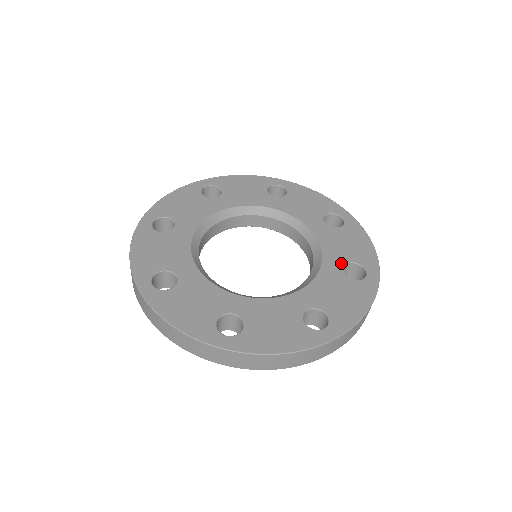
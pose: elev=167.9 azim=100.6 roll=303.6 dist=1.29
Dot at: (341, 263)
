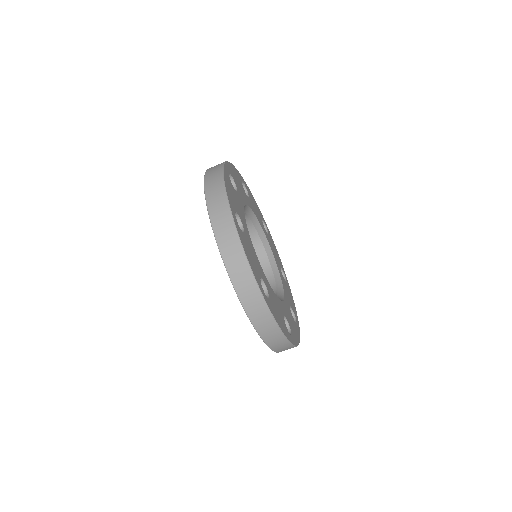
Dot at: (289, 304)
